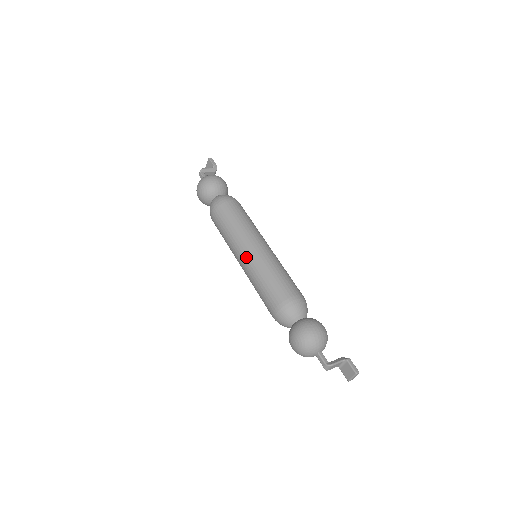
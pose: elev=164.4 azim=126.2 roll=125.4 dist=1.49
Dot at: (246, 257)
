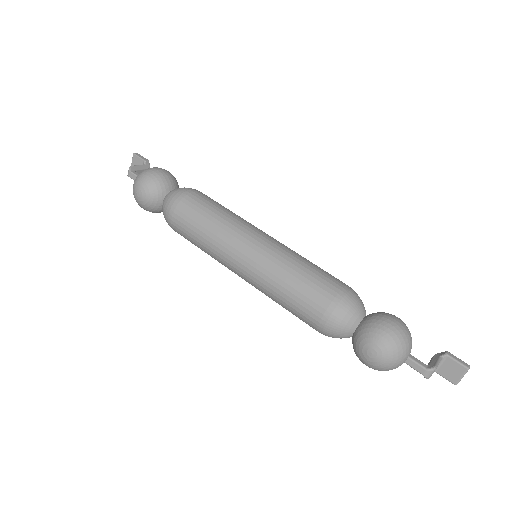
Dot at: (249, 257)
